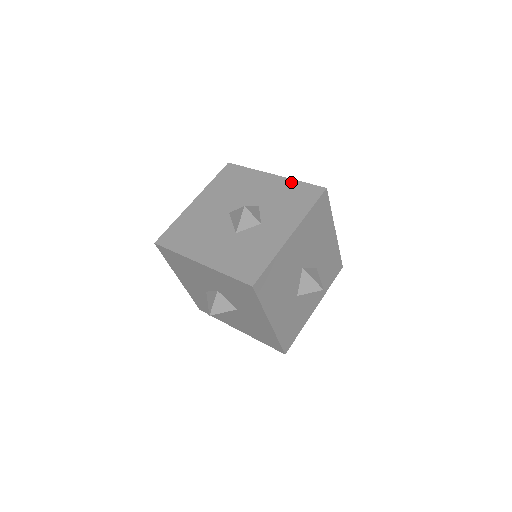
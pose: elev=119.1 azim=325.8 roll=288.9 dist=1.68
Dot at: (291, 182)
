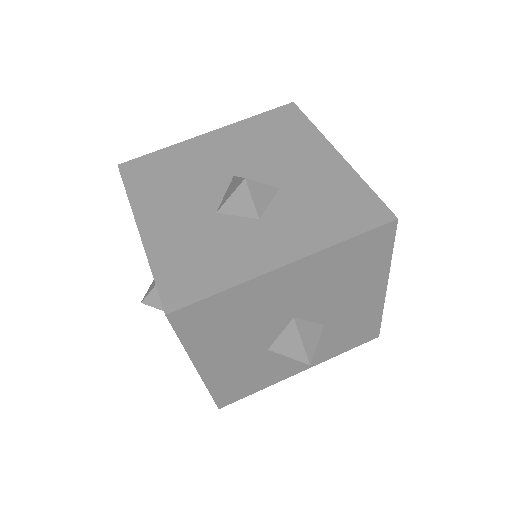
Dot at: (352, 177)
